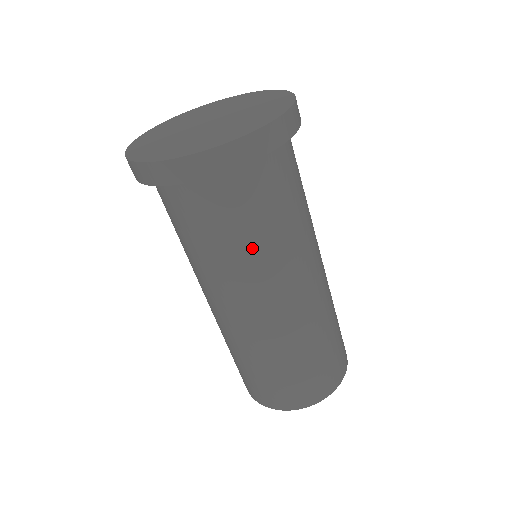
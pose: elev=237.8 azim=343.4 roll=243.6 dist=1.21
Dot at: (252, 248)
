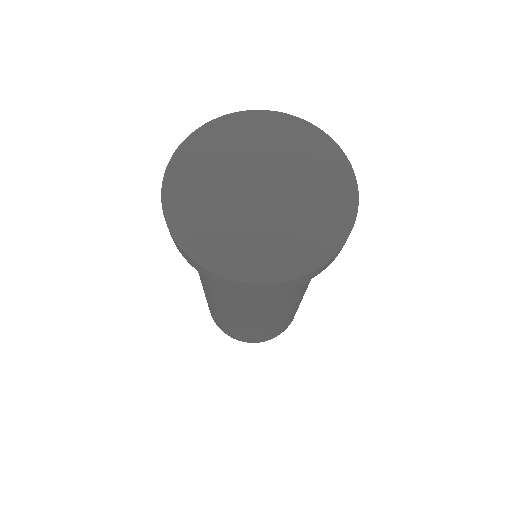
Dot at: (282, 297)
